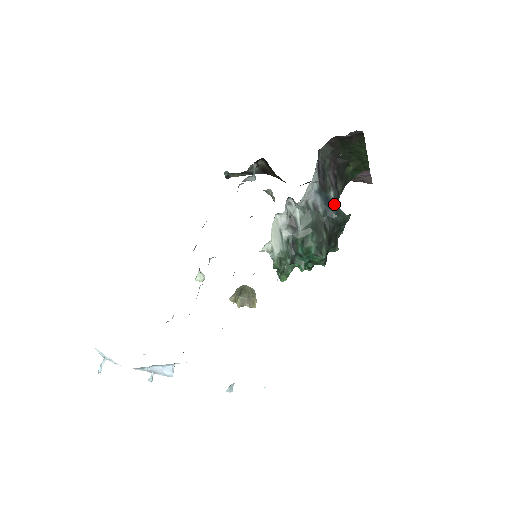
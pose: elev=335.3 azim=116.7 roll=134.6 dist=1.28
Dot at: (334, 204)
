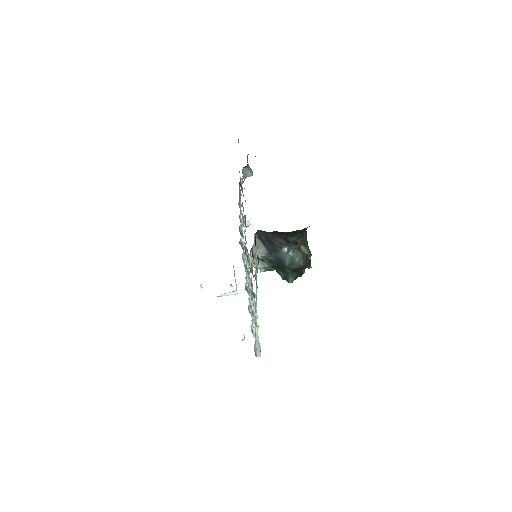
Dot at: (288, 257)
